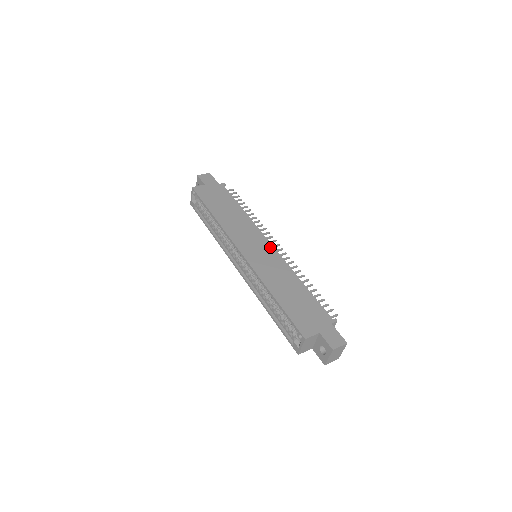
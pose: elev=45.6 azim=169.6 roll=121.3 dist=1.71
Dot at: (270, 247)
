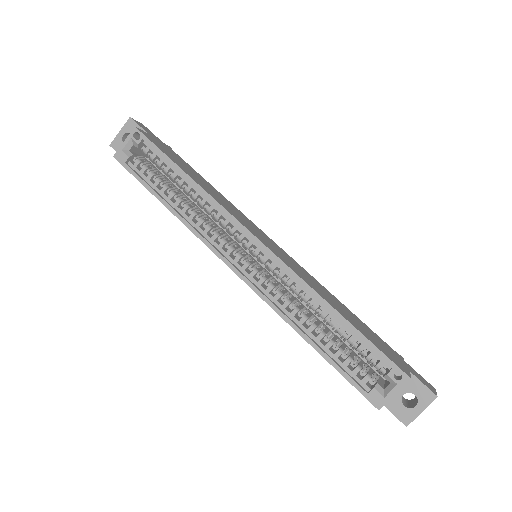
Dot at: (278, 246)
